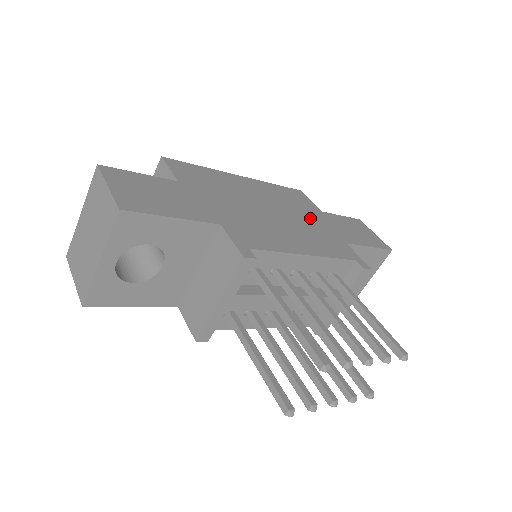
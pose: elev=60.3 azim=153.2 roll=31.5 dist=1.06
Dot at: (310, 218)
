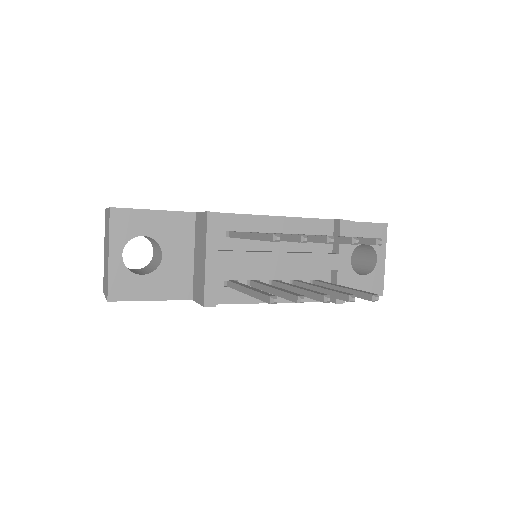
Dot at: occluded
